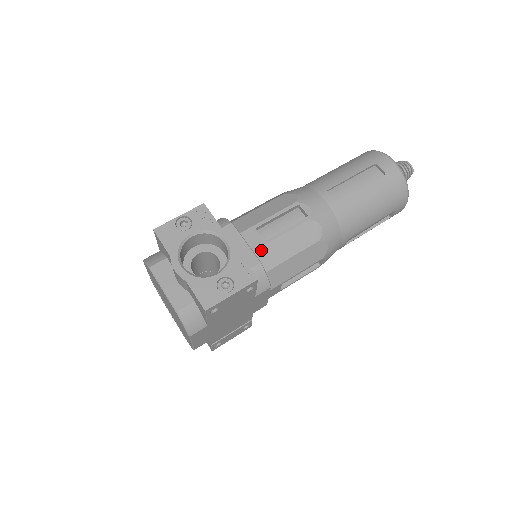
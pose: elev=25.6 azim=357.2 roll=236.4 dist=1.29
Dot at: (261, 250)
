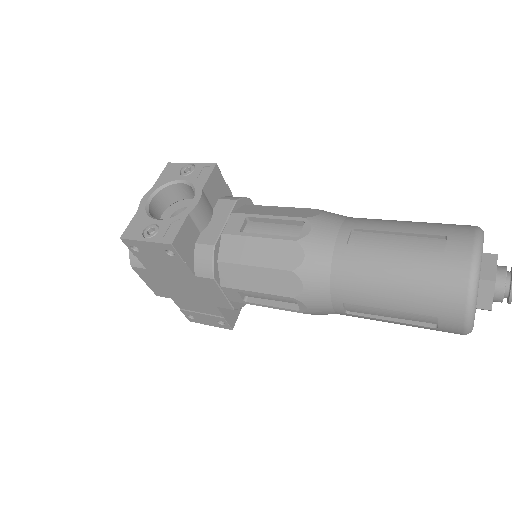
Dot at: (229, 237)
